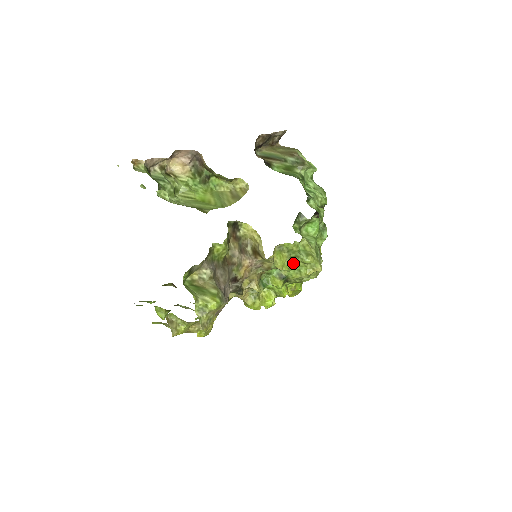
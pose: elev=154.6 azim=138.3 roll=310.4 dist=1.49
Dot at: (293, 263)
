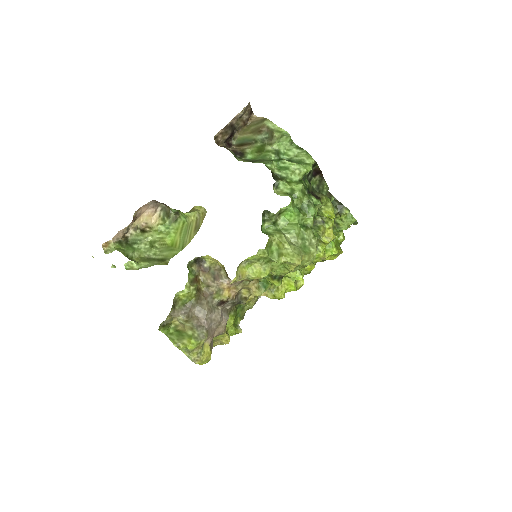
Dot at: (273, 265)
